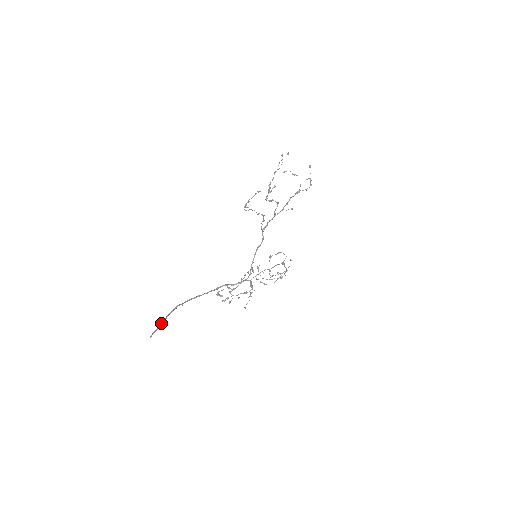
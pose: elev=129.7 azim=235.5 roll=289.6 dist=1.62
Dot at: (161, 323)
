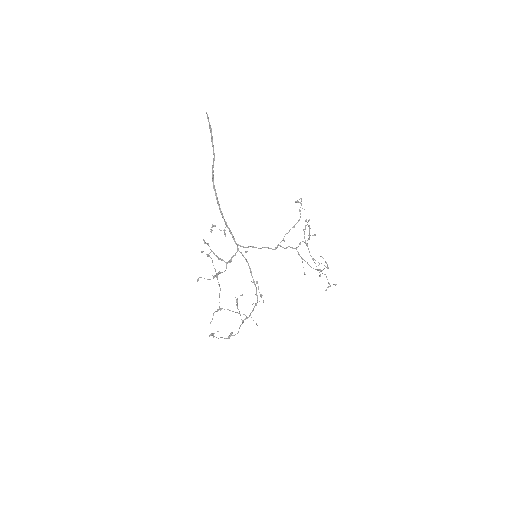
Dot at: occluded
